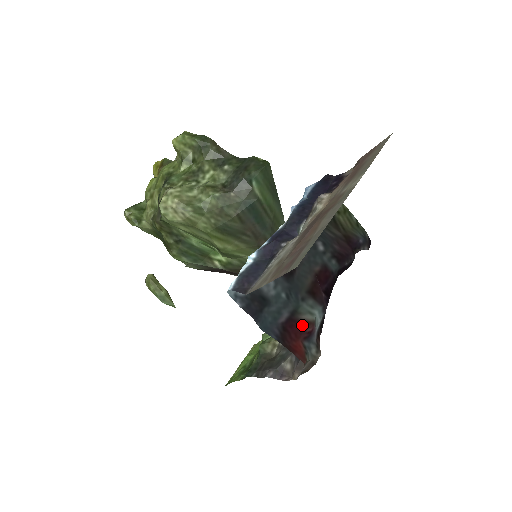
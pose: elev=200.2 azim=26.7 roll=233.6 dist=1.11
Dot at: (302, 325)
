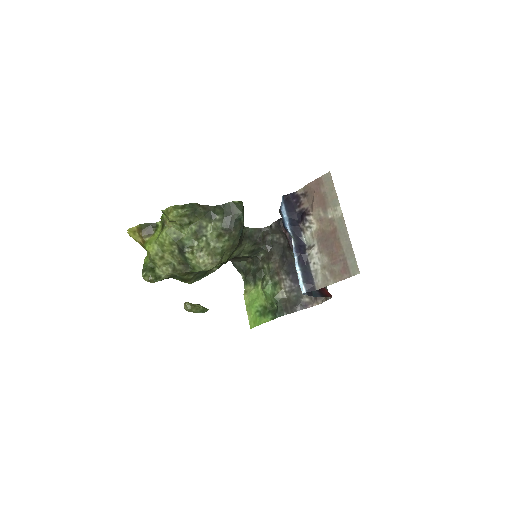
Dot at: occluded
